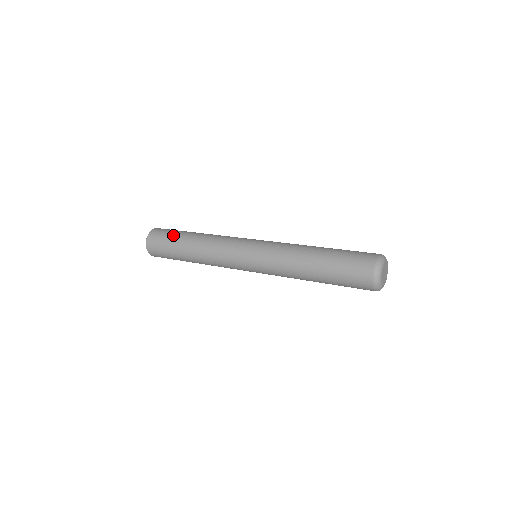
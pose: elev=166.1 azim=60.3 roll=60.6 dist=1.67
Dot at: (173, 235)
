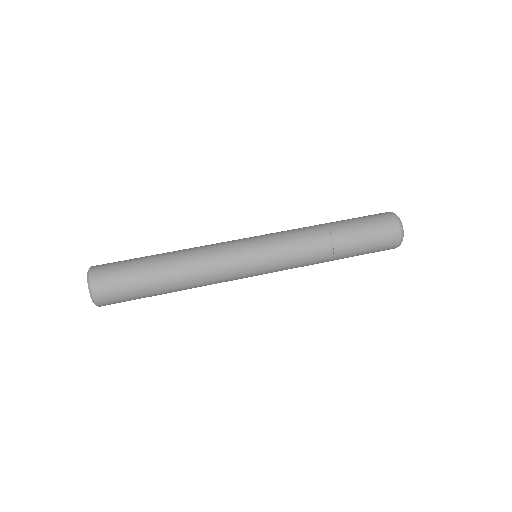
Dot at: (138, 287)
